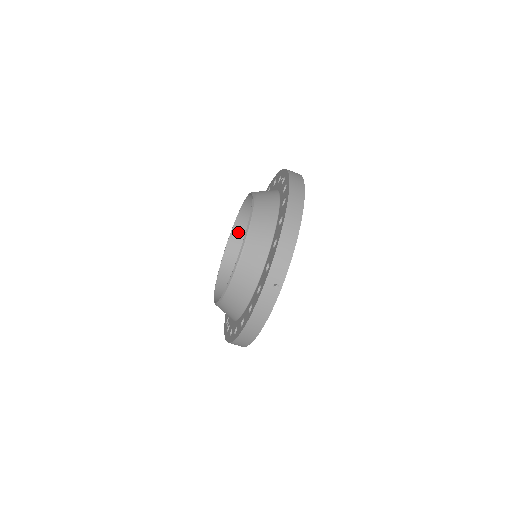
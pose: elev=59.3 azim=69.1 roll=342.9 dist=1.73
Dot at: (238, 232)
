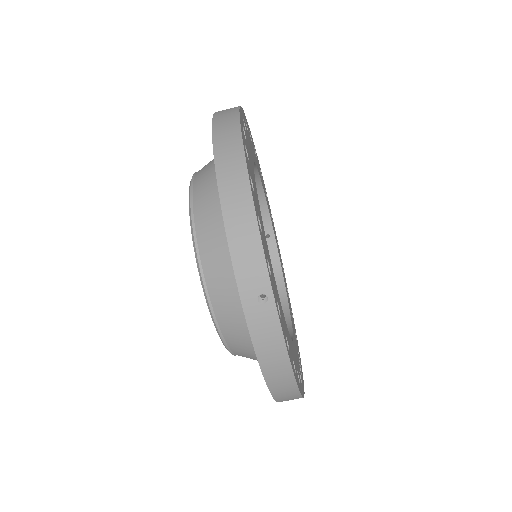
Dot at: occluded
